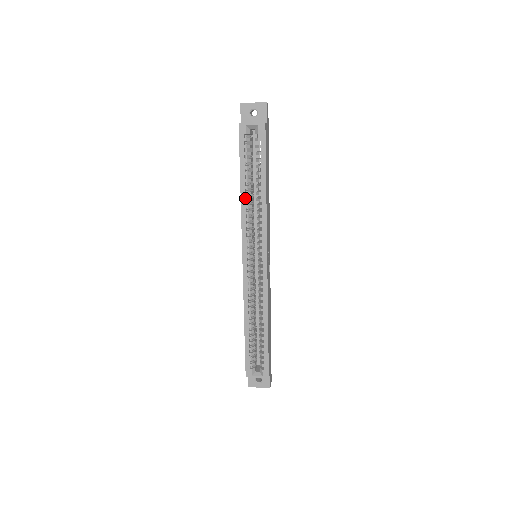
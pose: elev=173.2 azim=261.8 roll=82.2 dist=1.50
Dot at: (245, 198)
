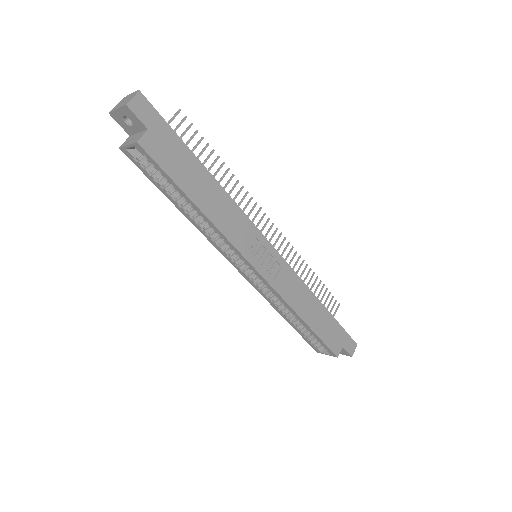
Dot at: (191, 219)
